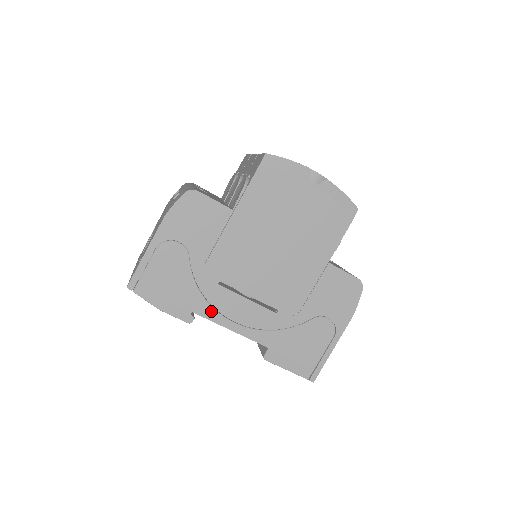
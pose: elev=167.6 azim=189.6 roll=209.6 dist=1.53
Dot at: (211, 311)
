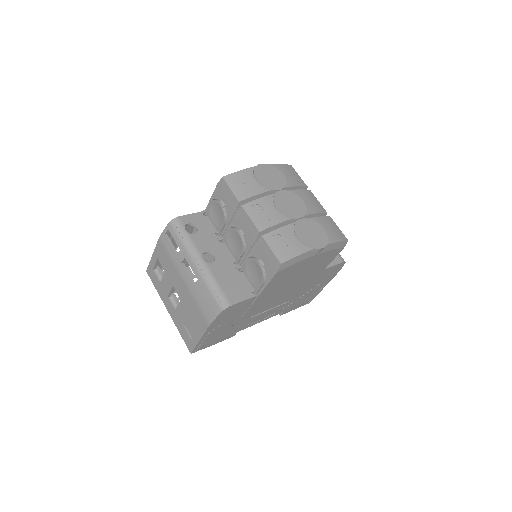
Dot at: (247, 326)
